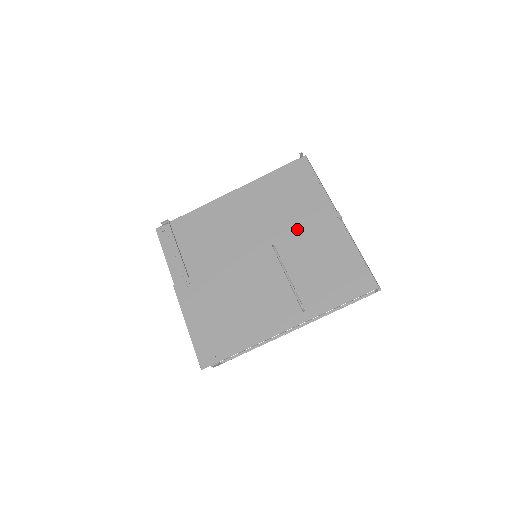
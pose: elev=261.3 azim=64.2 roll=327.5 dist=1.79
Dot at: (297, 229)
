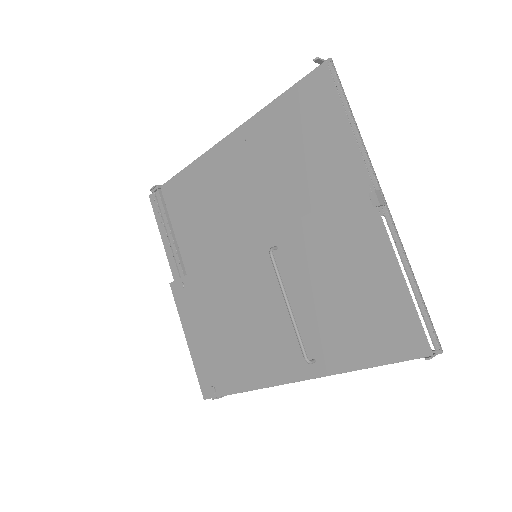
Dot at: (308, 220)
